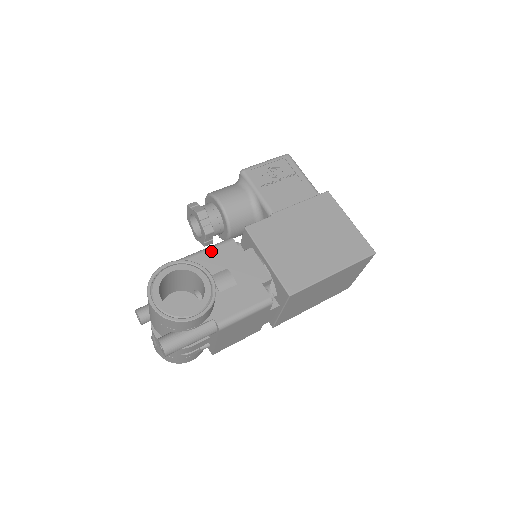
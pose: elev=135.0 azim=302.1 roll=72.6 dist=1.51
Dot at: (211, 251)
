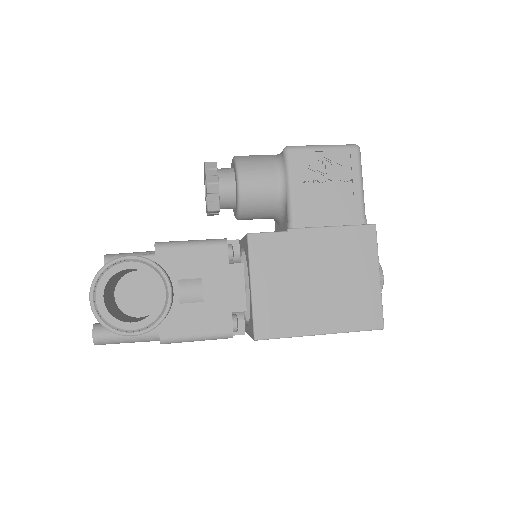
Dot at: (194, 249)
